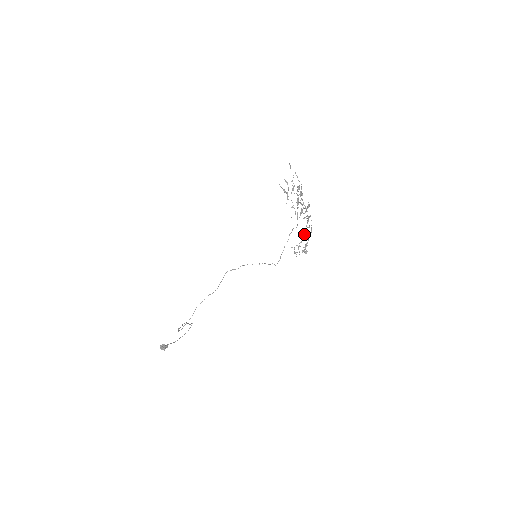
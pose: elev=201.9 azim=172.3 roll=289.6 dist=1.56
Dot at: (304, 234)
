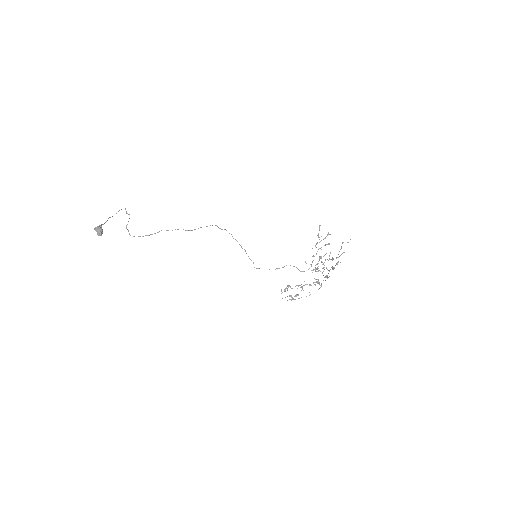
Dot at: occluded
